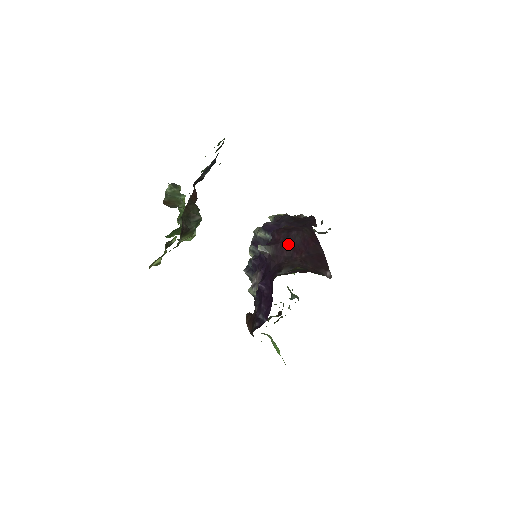
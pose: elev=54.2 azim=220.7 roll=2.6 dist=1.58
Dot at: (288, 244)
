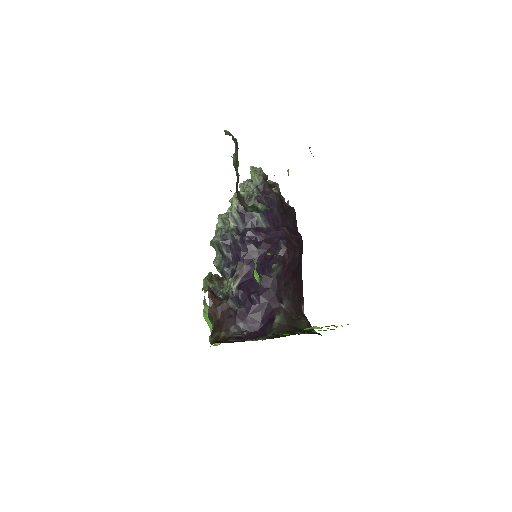
Dot at: (291, 268)
